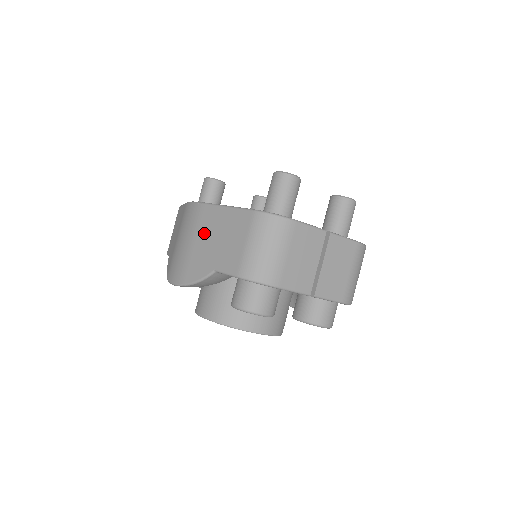
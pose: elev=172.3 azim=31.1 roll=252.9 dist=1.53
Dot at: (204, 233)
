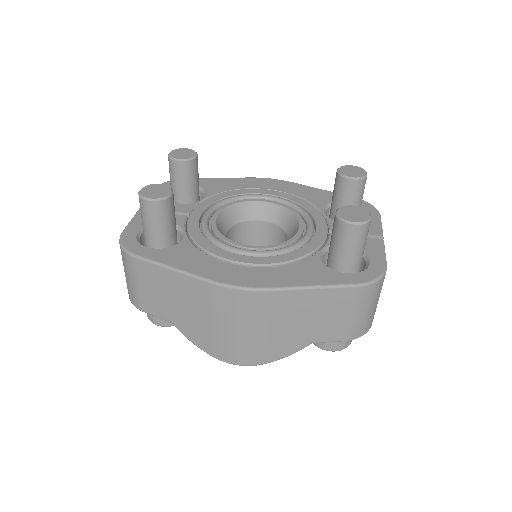
Dot at: (282, 318)
